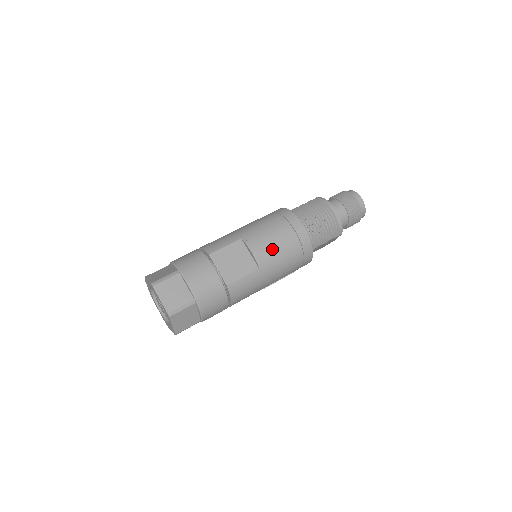
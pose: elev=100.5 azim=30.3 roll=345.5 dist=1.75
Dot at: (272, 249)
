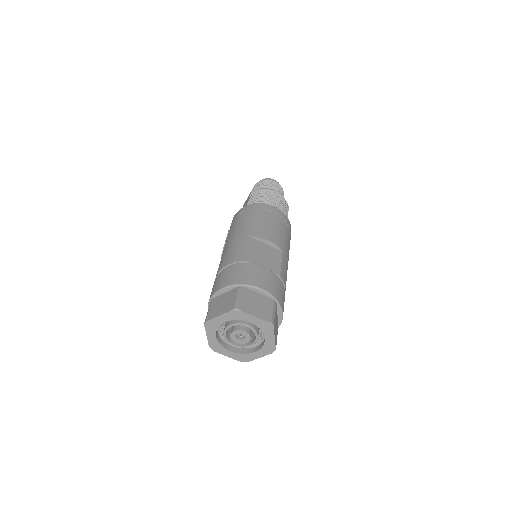
Dot at: (277, 232)
